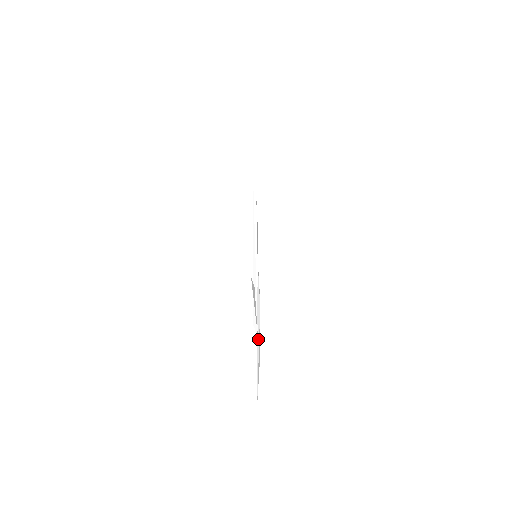
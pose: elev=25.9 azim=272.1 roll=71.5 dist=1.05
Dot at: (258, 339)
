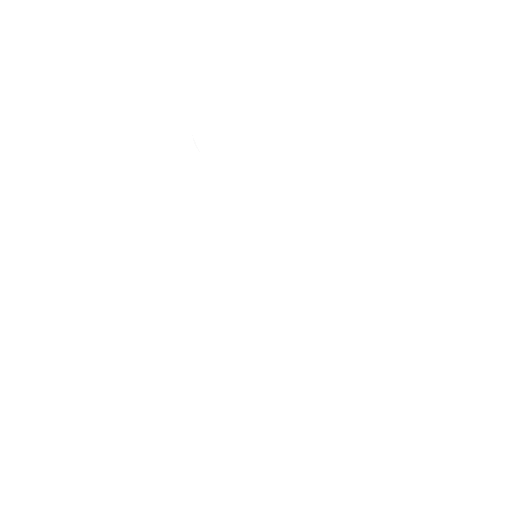
Dot at: occluded
